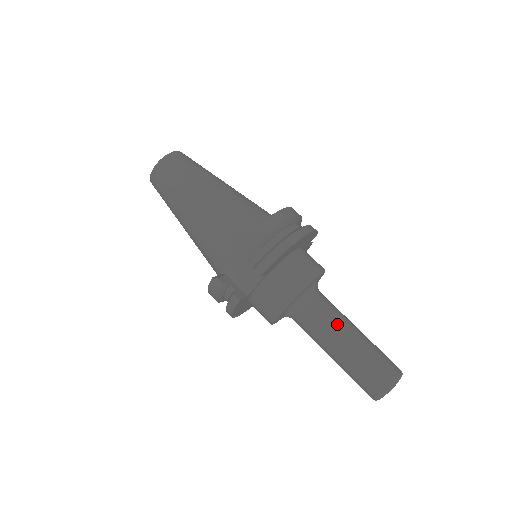
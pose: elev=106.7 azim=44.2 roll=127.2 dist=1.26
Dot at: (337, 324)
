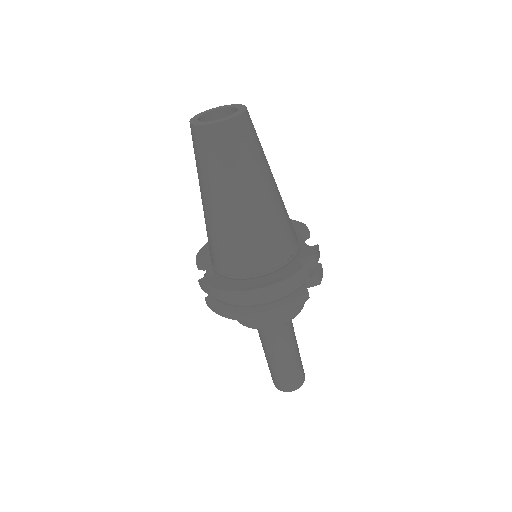
Dot at: (269, 347)
